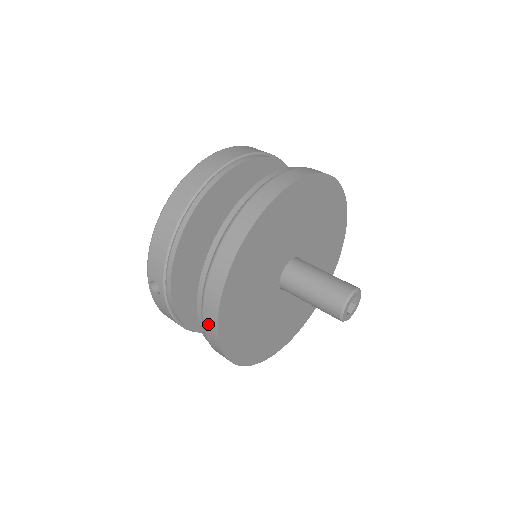
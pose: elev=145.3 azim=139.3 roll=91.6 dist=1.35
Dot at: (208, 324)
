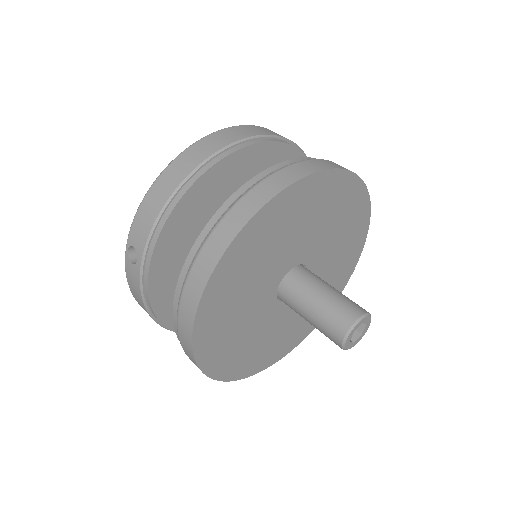
Dot at: (185, 308)
